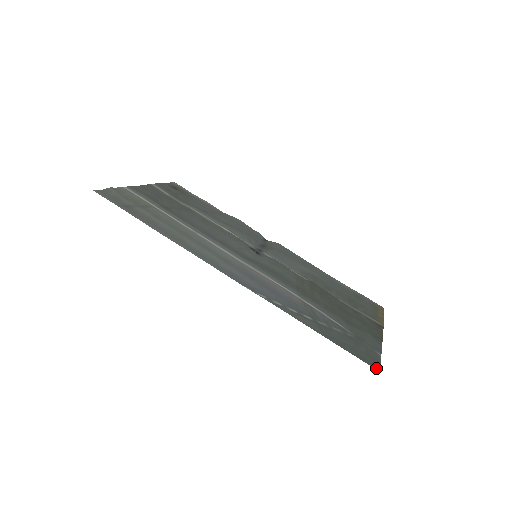
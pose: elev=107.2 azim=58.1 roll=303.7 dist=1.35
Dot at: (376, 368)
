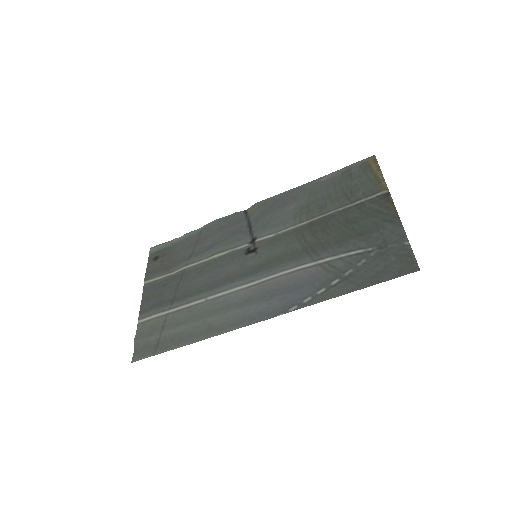
Dot at: (415, 270)
